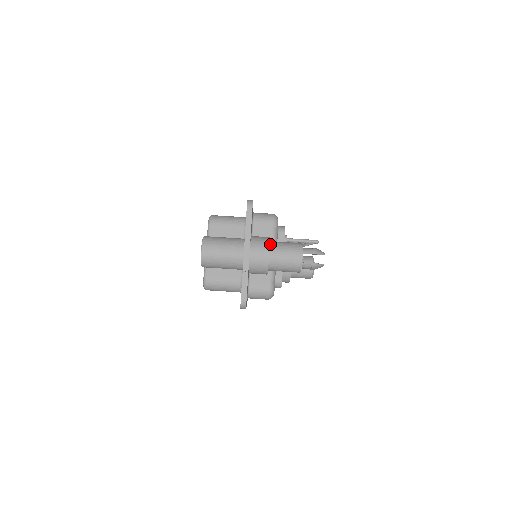
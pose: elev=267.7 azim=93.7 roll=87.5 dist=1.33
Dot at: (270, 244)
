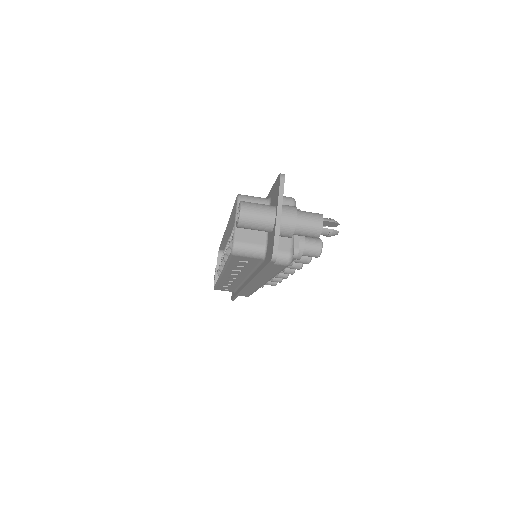
Dot at: (296, 211)
